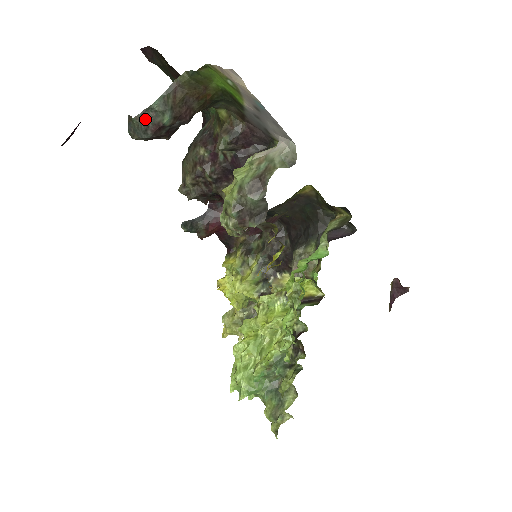
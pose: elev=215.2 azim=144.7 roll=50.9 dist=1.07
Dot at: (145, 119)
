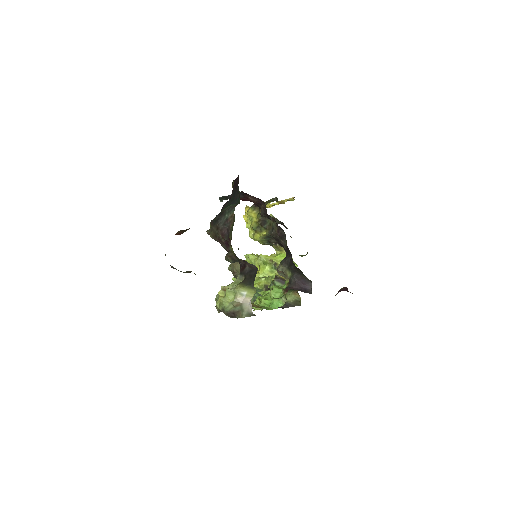
Dot at: (173, 267)
